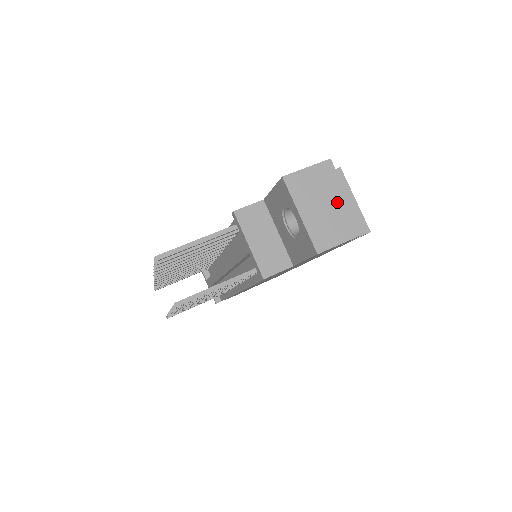
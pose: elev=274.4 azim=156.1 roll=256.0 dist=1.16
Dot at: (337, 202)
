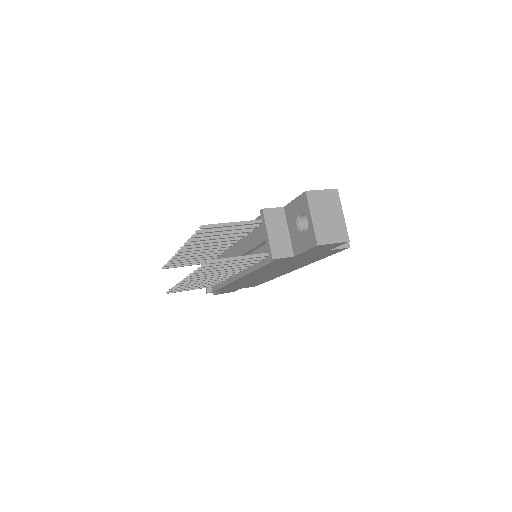
Dot at: (336, 217)
